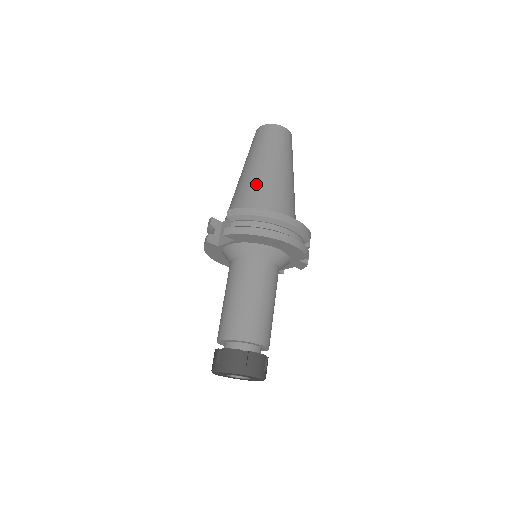
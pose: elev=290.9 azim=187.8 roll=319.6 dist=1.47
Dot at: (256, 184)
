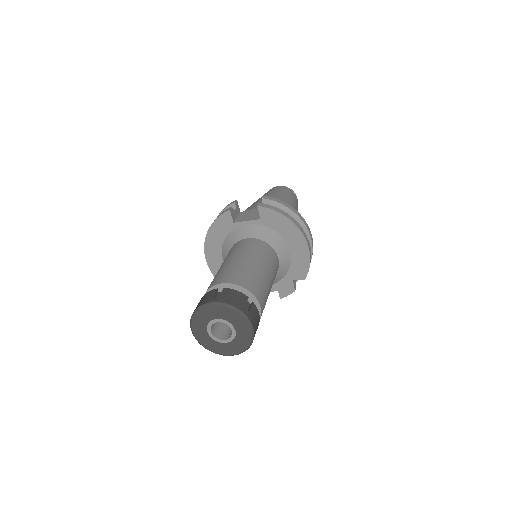
Dot at: occluded
